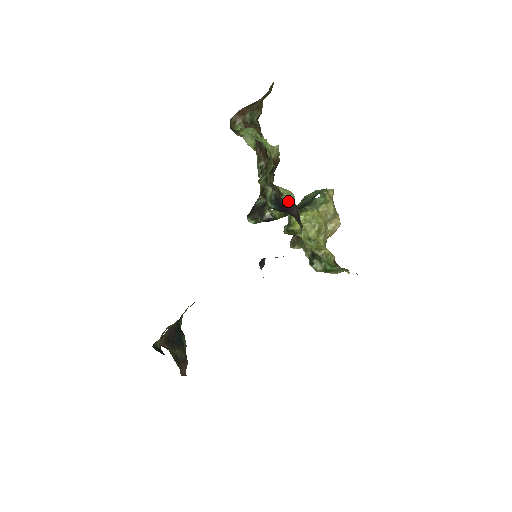
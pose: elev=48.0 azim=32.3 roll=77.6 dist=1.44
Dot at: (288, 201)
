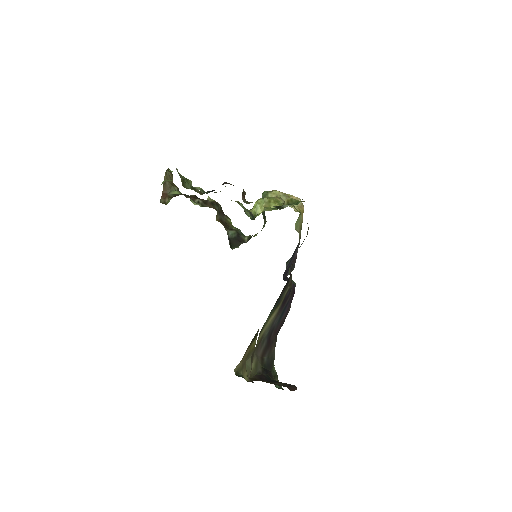
Dot at: occluded
